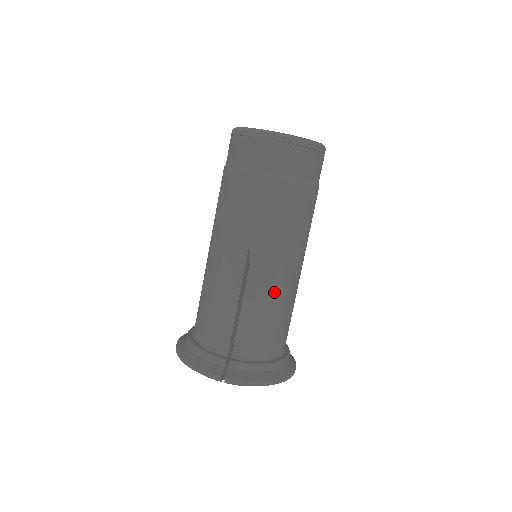
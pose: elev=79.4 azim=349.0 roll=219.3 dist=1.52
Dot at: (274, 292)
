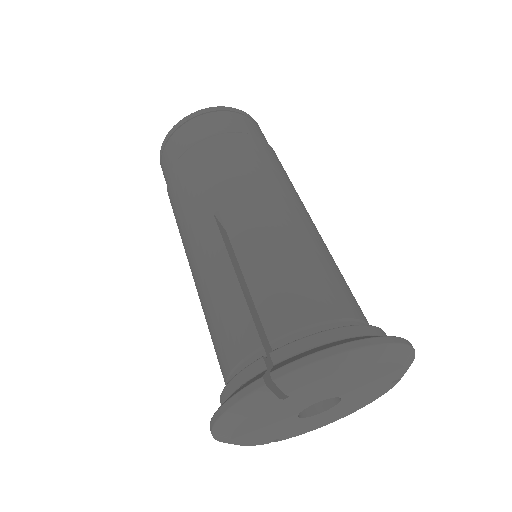
Dot at: (277, 237)
